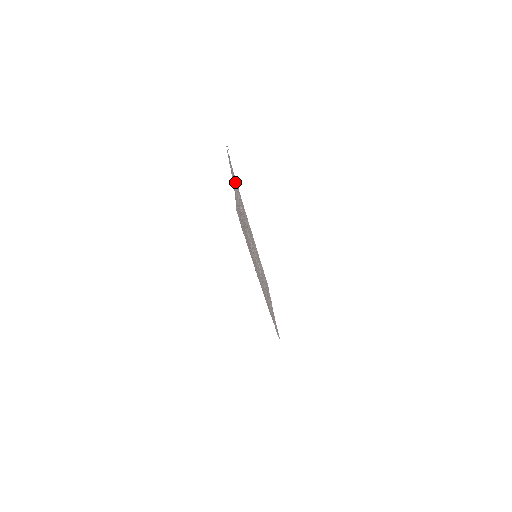
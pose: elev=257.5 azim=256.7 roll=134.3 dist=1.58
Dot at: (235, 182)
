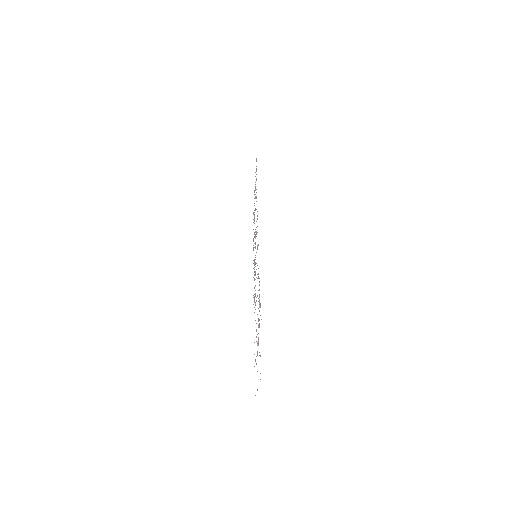
Dot at: occluded
